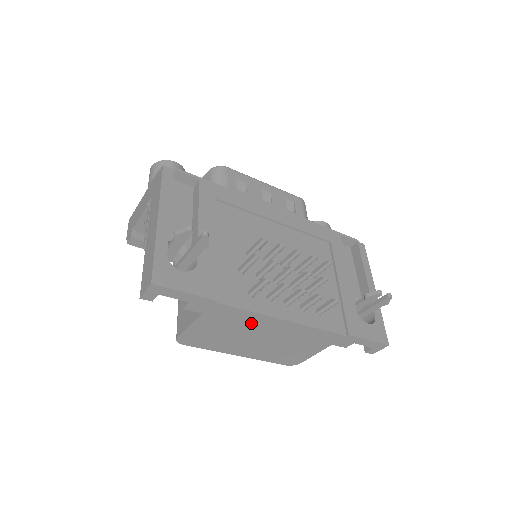
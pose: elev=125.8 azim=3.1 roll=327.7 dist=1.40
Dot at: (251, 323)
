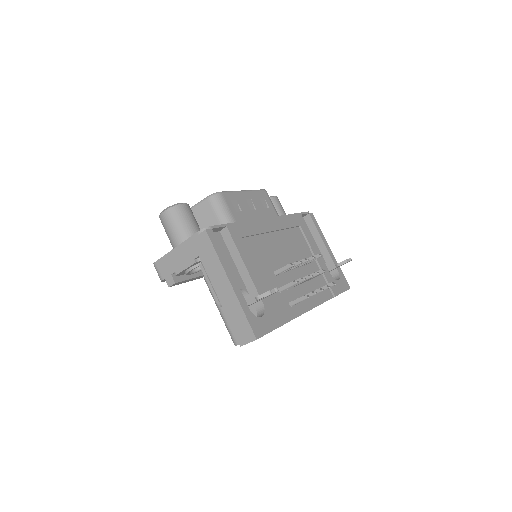
Dot at: occluded
